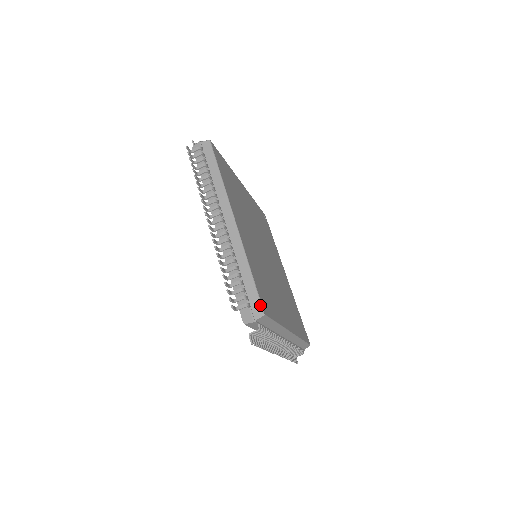
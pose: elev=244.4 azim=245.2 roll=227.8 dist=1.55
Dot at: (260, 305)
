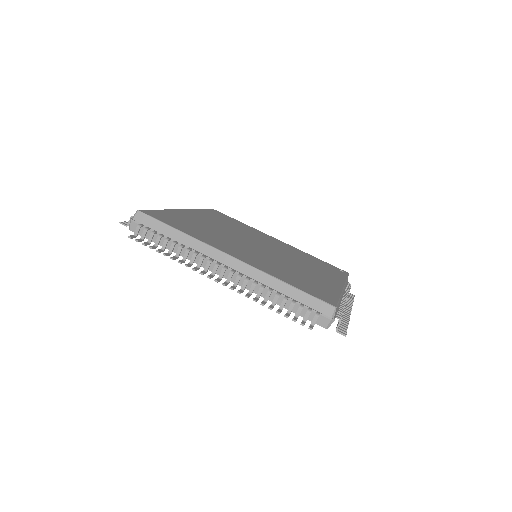
Dot at: occluded
